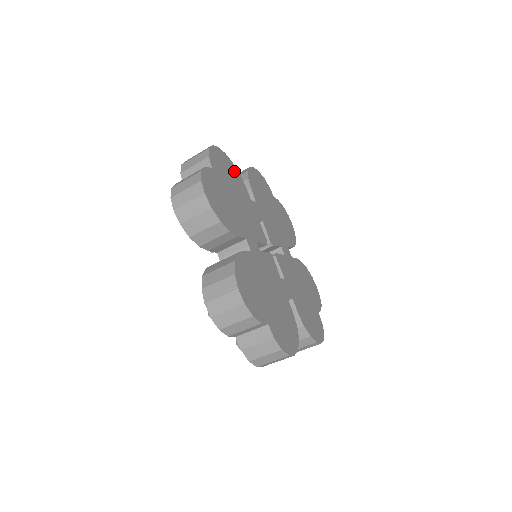
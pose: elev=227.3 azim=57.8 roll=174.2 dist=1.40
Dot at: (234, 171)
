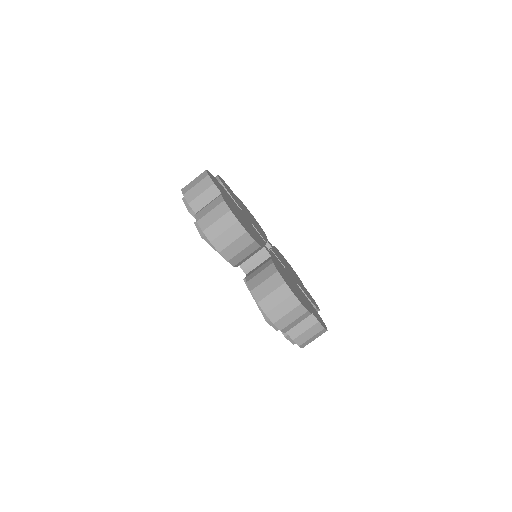
Dot at: (260, 227)
